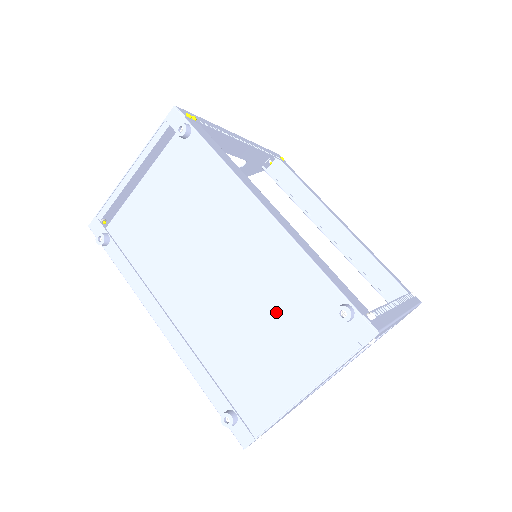
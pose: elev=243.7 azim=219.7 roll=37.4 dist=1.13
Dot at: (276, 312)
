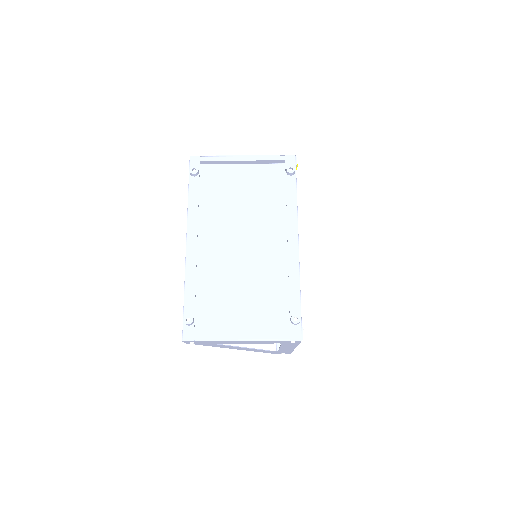
Dot at: (254, 292)
